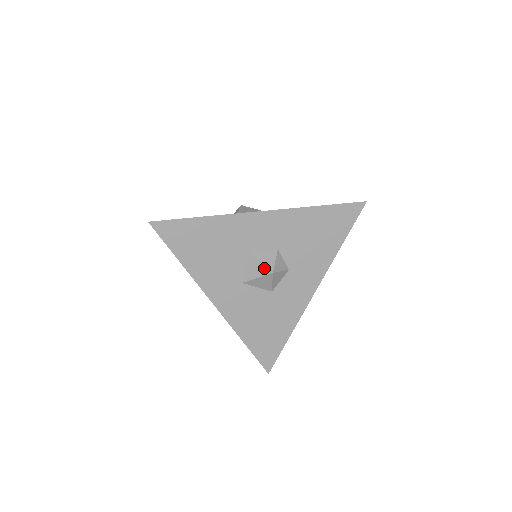
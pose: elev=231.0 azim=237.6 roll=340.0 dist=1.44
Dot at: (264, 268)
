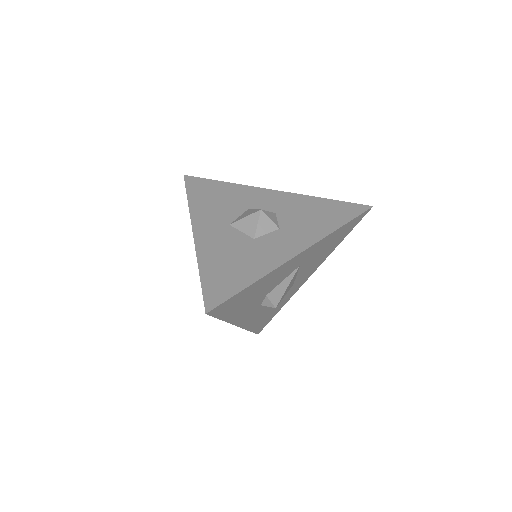
Dot at: (255, 210)
